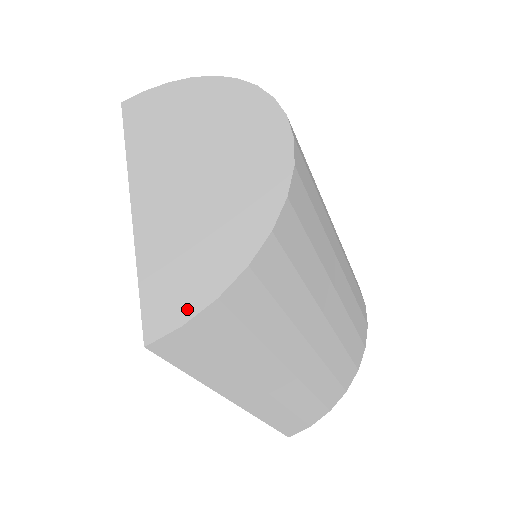
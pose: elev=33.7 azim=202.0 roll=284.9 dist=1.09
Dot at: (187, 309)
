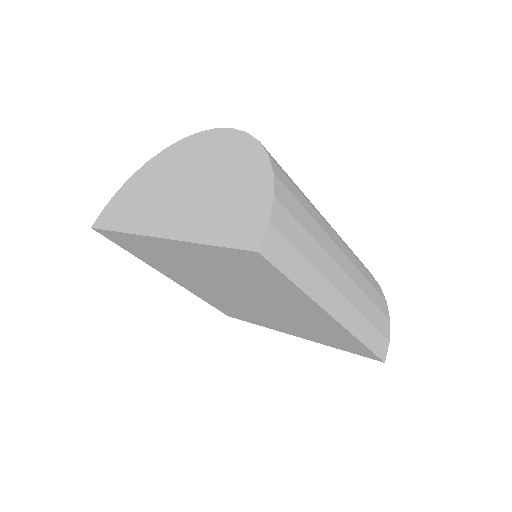
Dot at: (262, 217)
